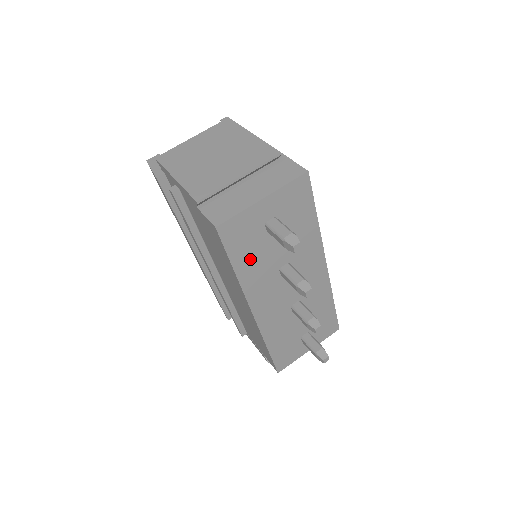
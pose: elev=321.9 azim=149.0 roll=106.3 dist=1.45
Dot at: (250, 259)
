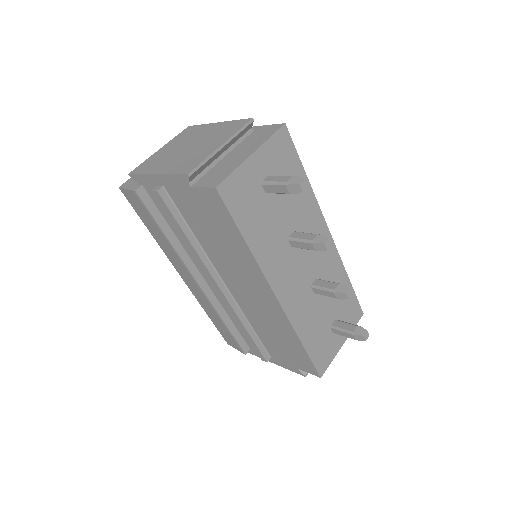
Dot at: (257, 227)
